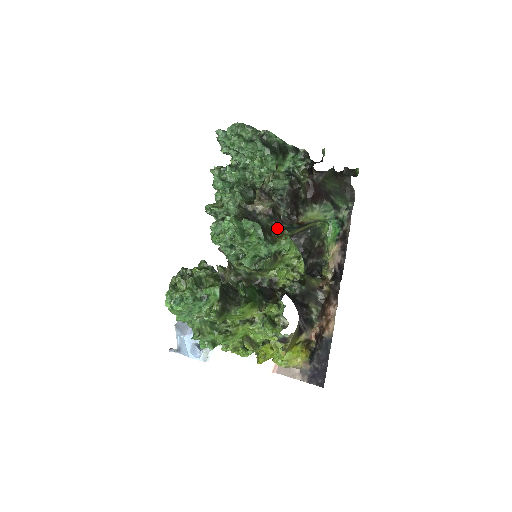
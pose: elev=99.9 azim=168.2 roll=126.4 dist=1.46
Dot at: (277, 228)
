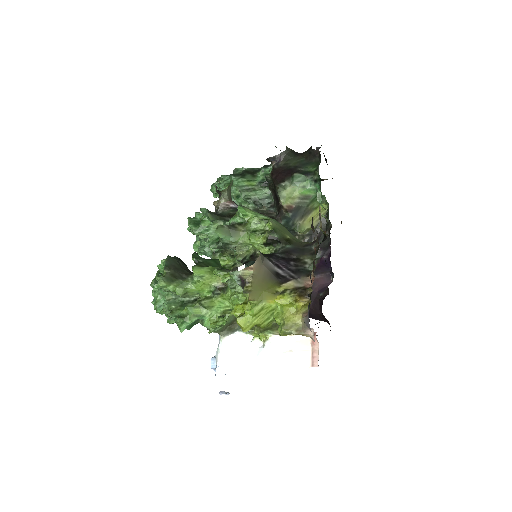
Dot at: occluded
